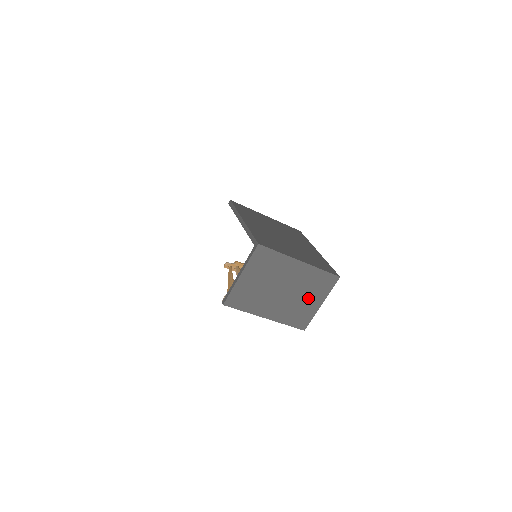
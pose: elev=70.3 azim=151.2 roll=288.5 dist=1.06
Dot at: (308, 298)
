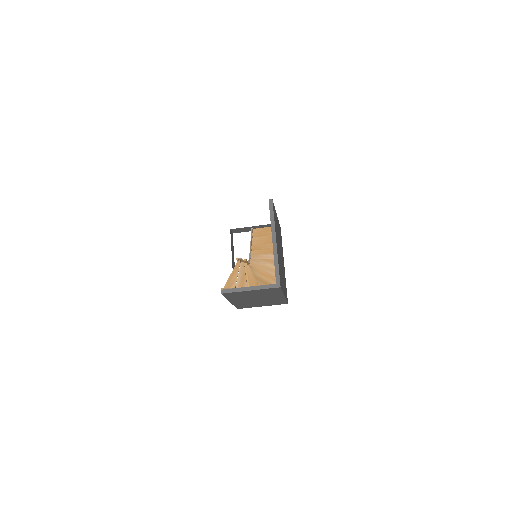
Dot at: (261, 303)
